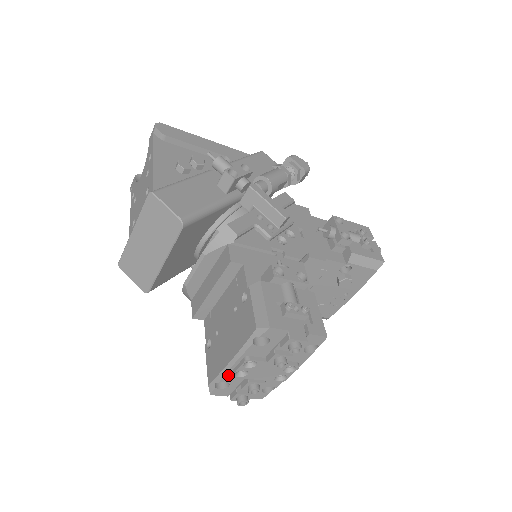
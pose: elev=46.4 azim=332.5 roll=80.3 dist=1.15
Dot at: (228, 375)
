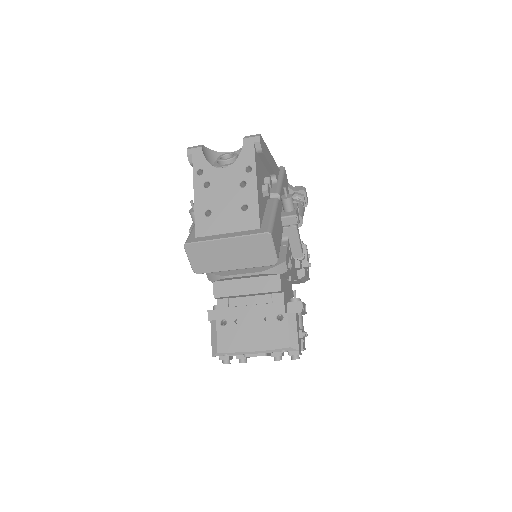
Dot at: (240, 354)
